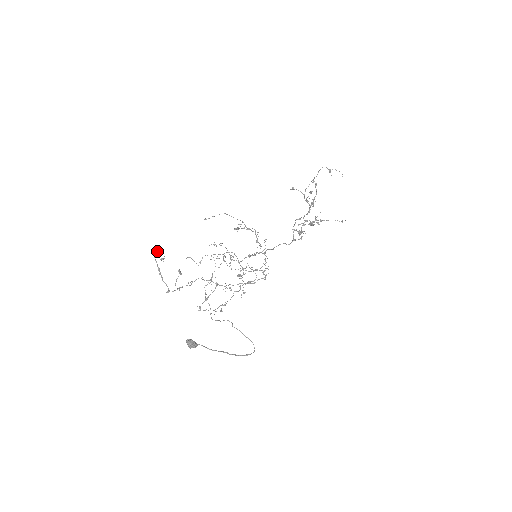
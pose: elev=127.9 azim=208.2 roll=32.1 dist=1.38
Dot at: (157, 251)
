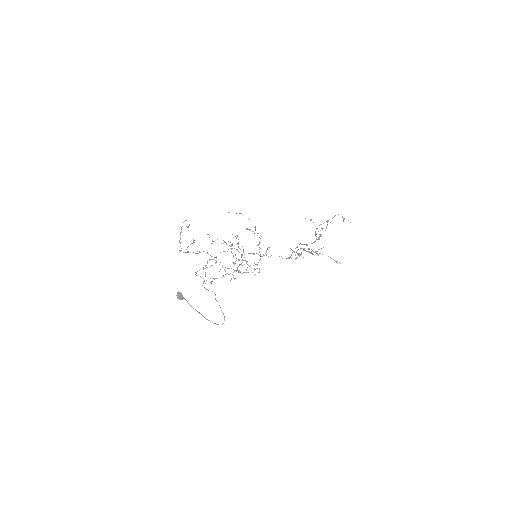
Dot at: occluded
